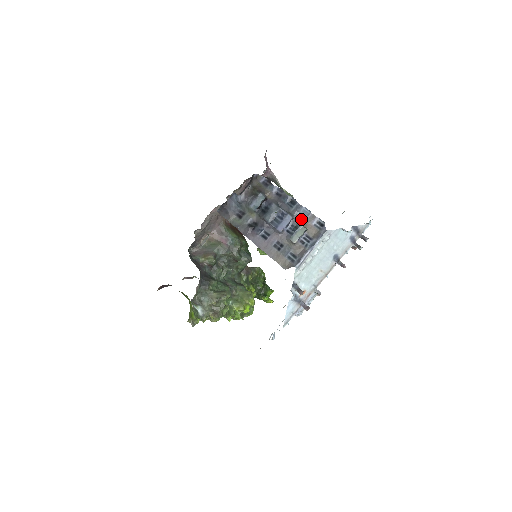
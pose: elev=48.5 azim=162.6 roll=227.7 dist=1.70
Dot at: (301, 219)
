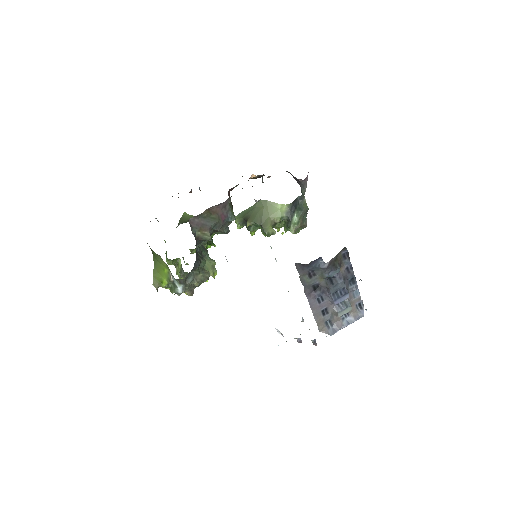
Dot at: (351, 297)
